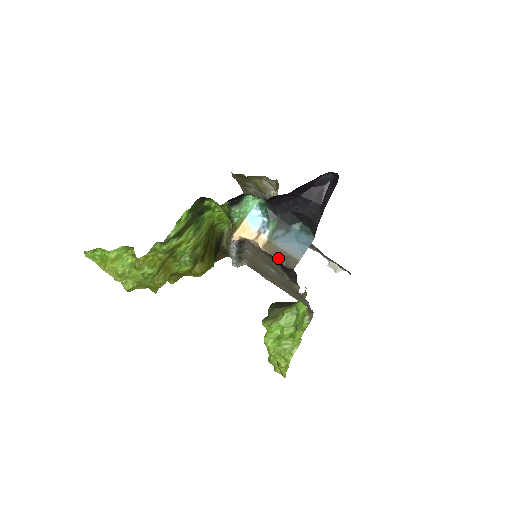
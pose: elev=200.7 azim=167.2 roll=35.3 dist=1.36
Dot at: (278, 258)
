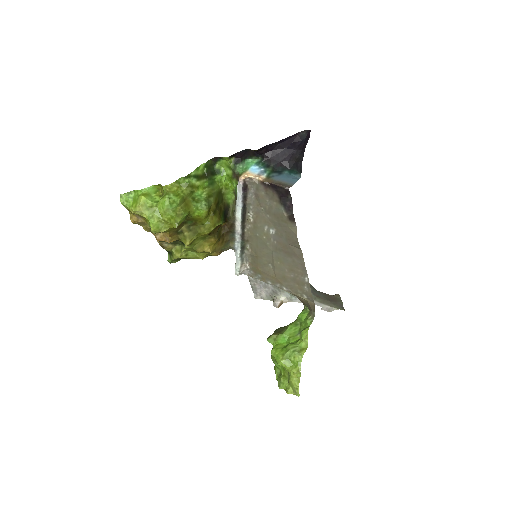
Dot at: (276, 184)
